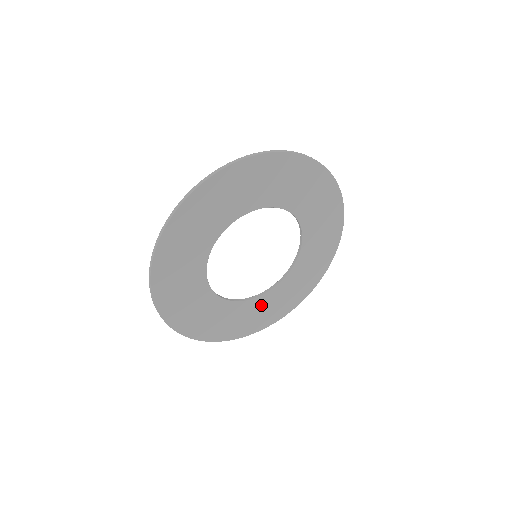
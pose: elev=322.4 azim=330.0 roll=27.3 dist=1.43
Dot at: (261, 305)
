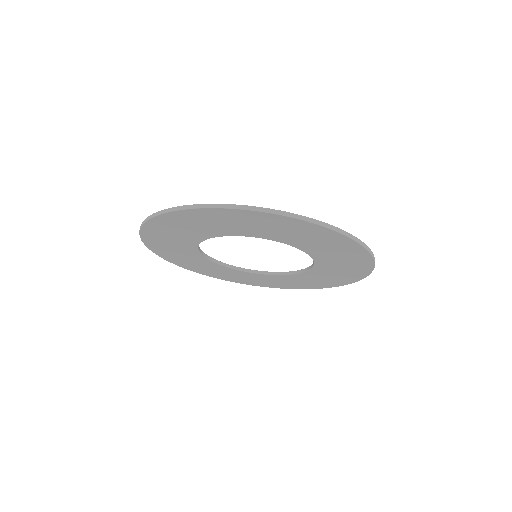
Dot at: (307, 277)
